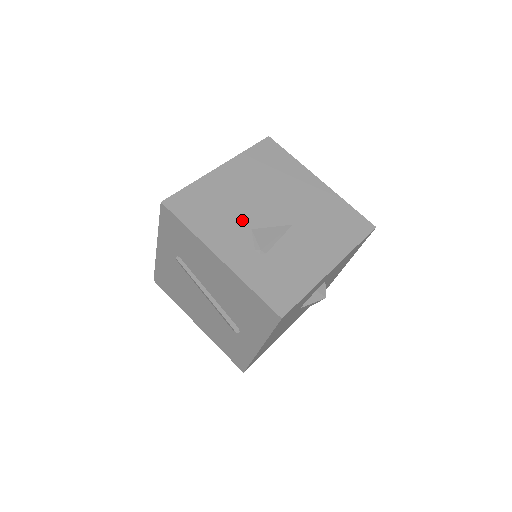
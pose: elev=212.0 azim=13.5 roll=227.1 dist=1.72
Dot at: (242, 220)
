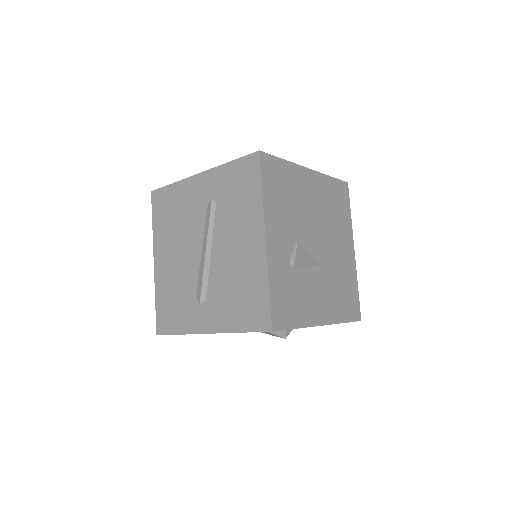
Dot at: (297, 226)
